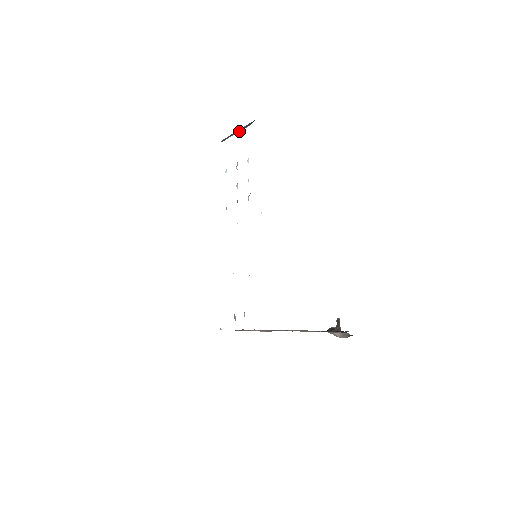
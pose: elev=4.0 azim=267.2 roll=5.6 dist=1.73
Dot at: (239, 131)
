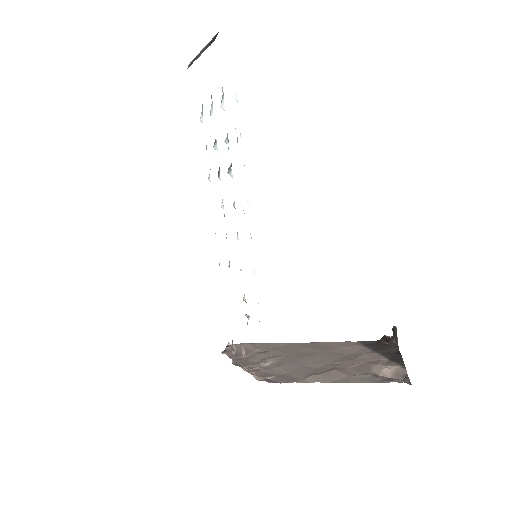
Dot at: (202, 51)
